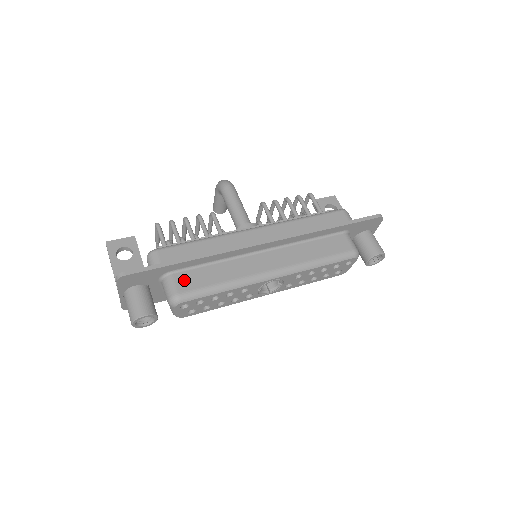
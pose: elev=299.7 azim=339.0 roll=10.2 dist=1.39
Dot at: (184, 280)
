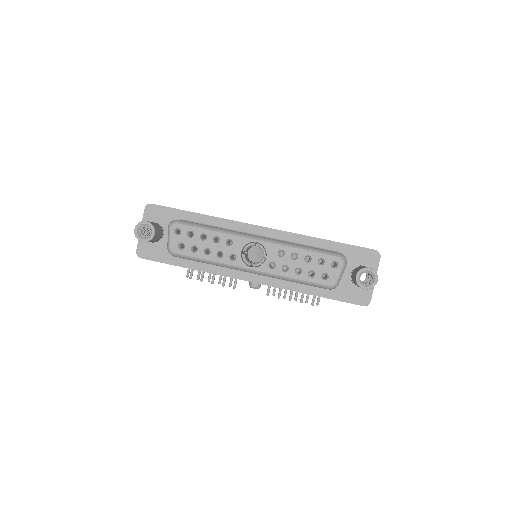
Dot at: occluded
